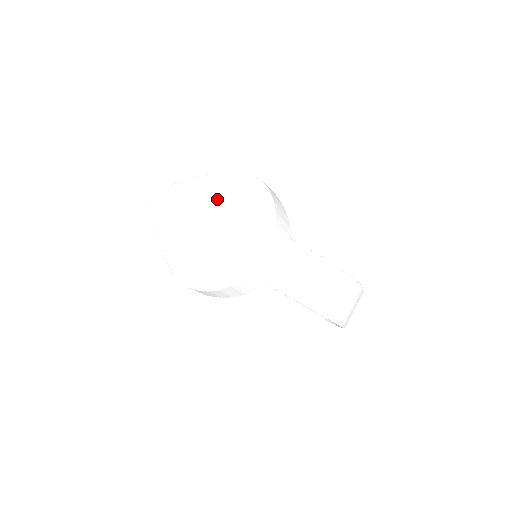
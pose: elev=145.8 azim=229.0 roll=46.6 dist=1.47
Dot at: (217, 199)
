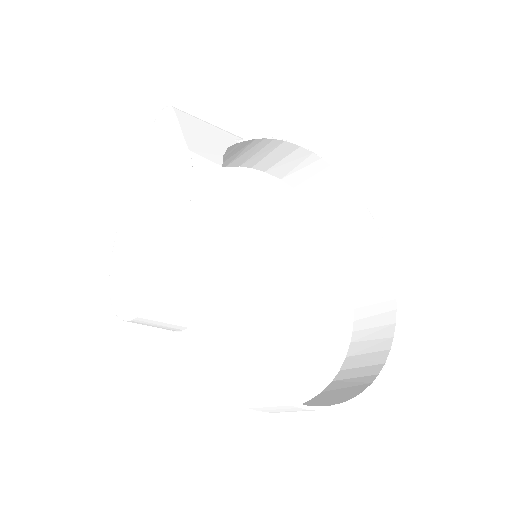
Dot at: (164, 190)
